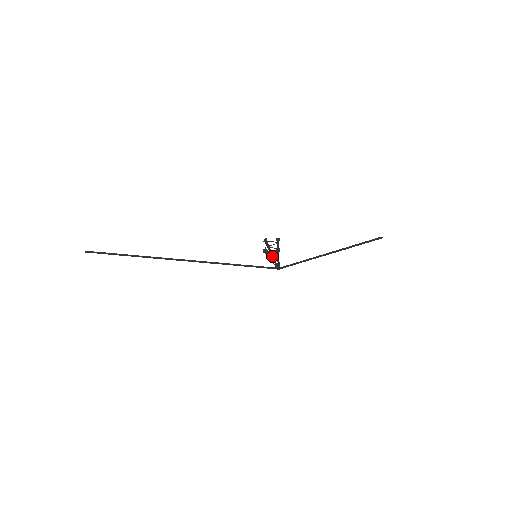
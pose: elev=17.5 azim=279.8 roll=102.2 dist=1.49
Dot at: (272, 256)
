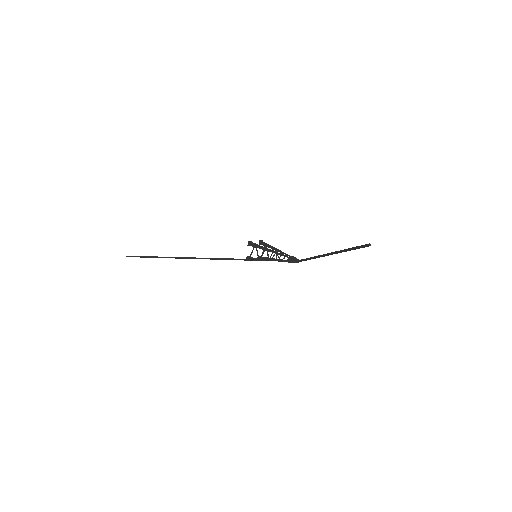
Dot at: (276, 253)
